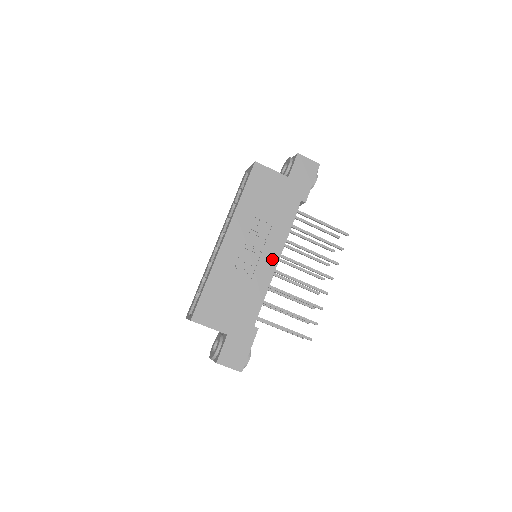
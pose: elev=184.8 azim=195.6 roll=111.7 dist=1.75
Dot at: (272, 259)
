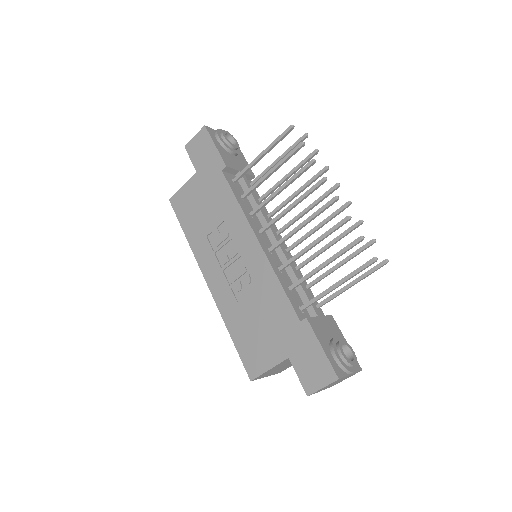
Dot at: (252, 245)
